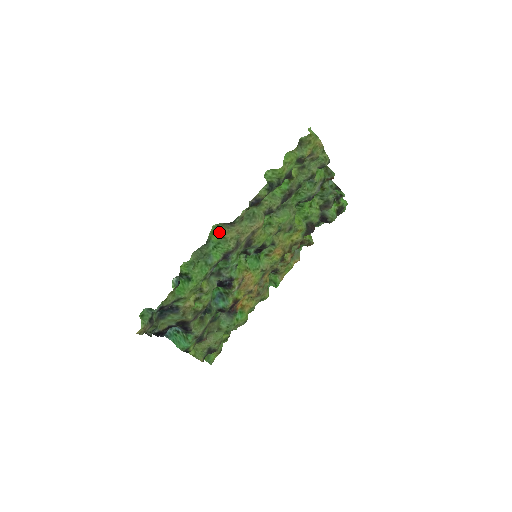
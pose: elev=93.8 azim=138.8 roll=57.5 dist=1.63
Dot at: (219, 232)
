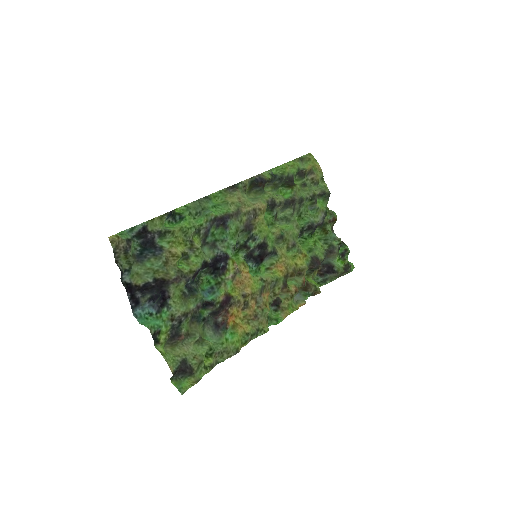
Dot at: (221, 199)
